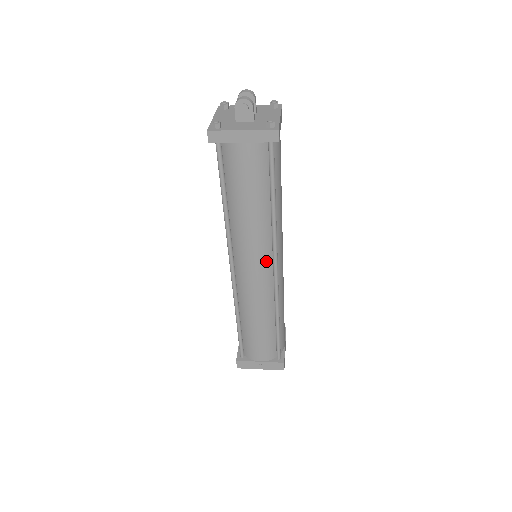
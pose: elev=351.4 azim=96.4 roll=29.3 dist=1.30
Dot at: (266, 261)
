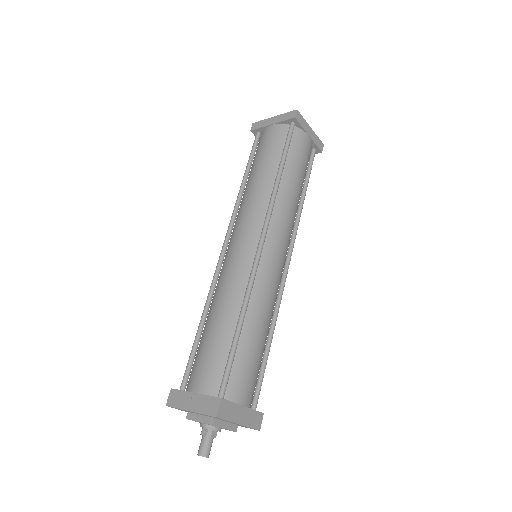
Dot at: (255, 230)
